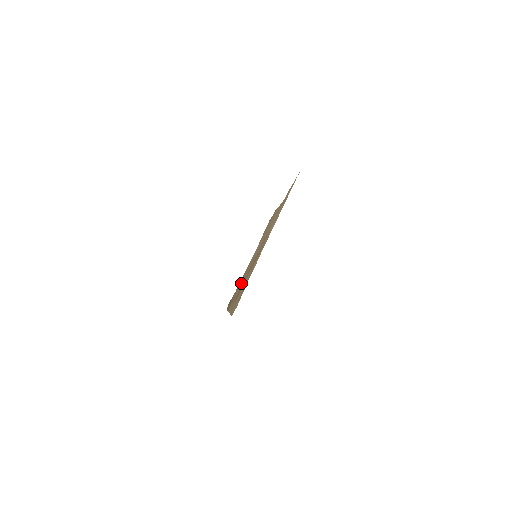
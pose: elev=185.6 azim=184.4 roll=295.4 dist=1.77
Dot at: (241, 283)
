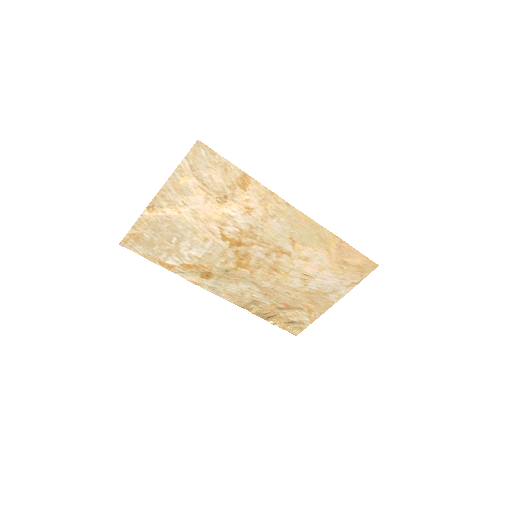
Dot at: (268, 292)
